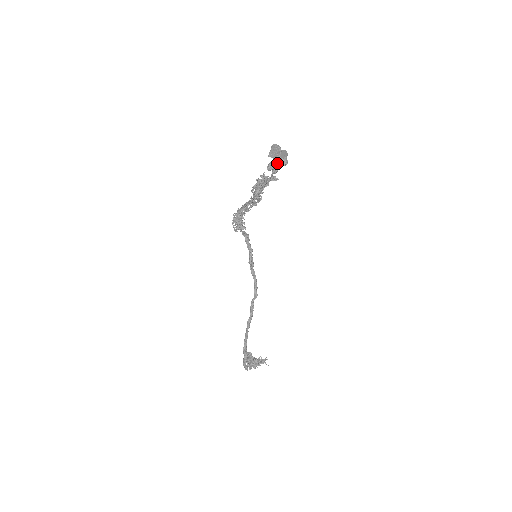
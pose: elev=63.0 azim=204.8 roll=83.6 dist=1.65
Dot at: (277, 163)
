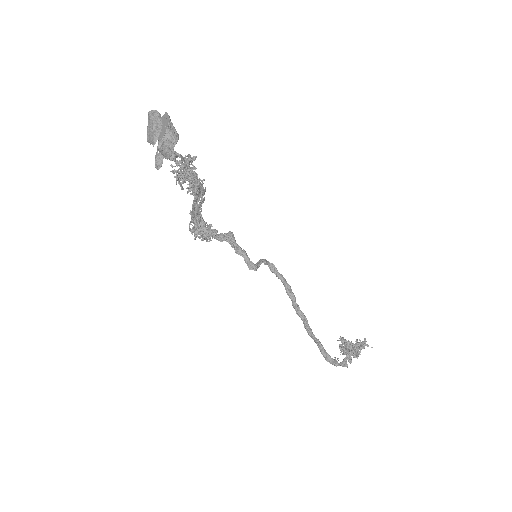
Dot at: (160, 150)
